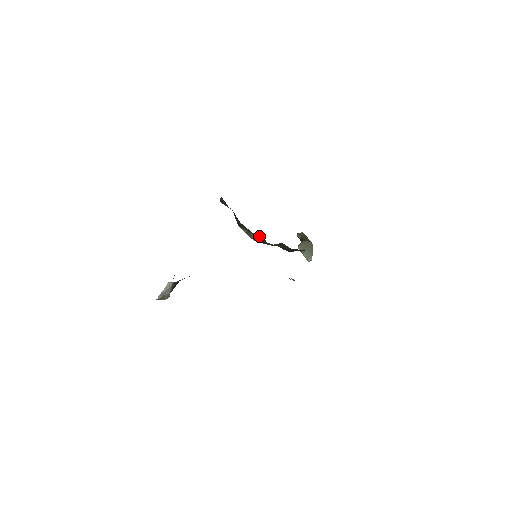
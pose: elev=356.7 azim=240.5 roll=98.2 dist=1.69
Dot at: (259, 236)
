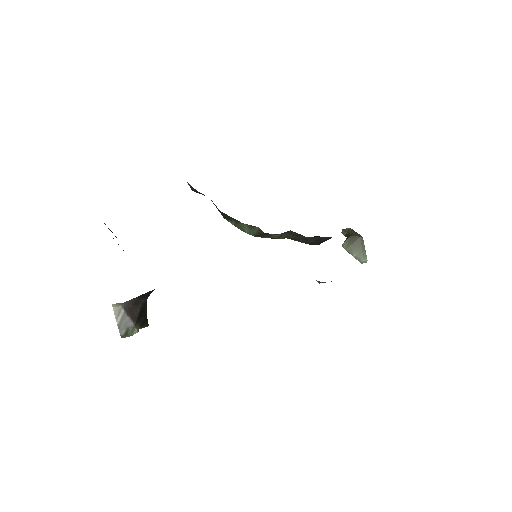
Dot at: (251, 225)
